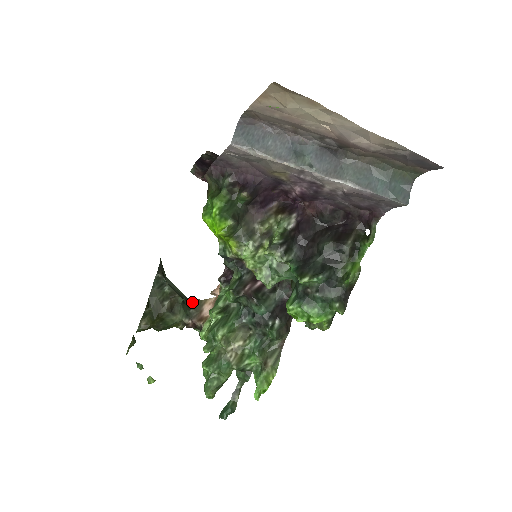
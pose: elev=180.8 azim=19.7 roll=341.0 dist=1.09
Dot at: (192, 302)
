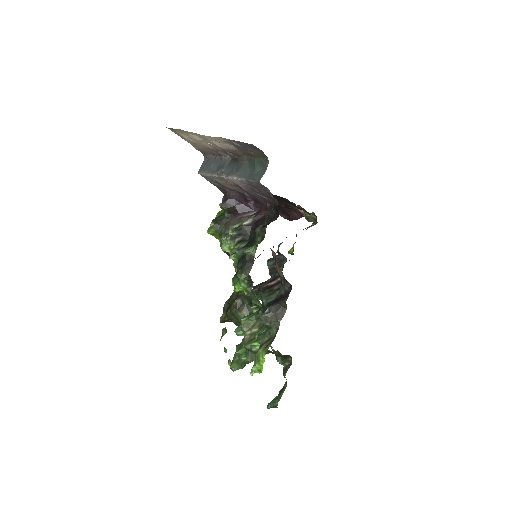
Dot at: occluded
